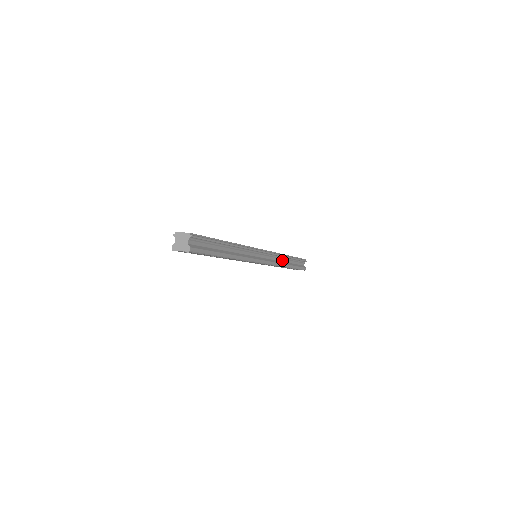
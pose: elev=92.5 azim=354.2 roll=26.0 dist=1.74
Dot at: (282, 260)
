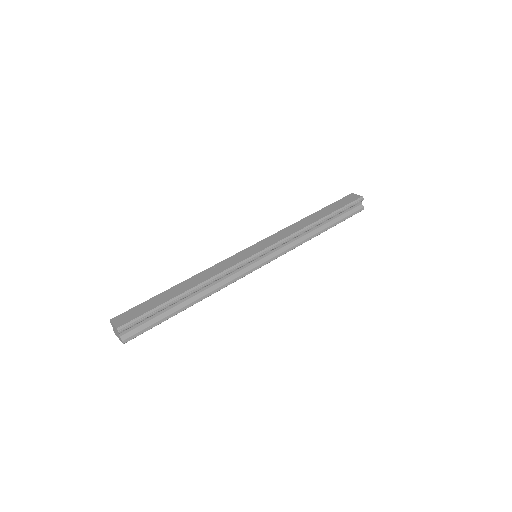
Dot at: (308, 232)
